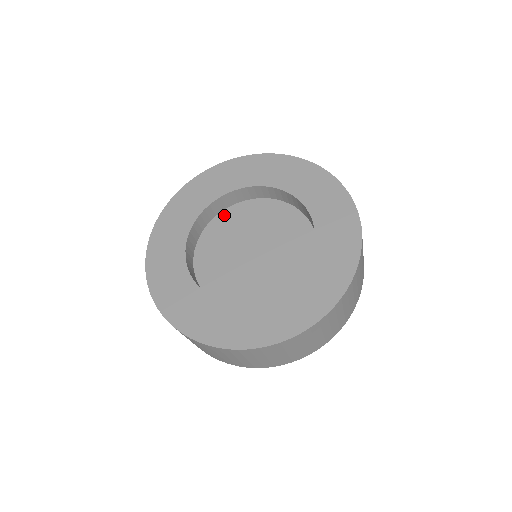
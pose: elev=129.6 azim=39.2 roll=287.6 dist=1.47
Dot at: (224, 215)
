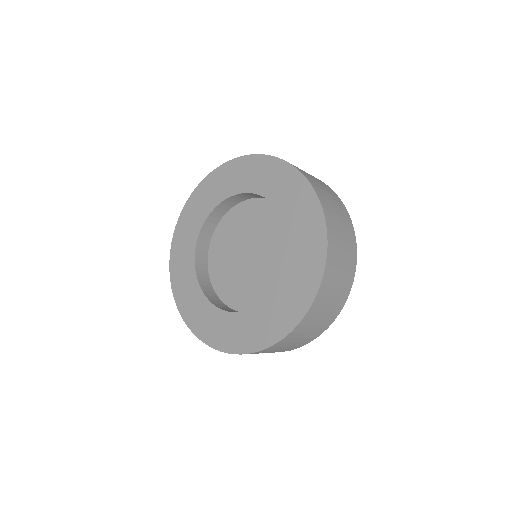
Dot at: (218, 232)
